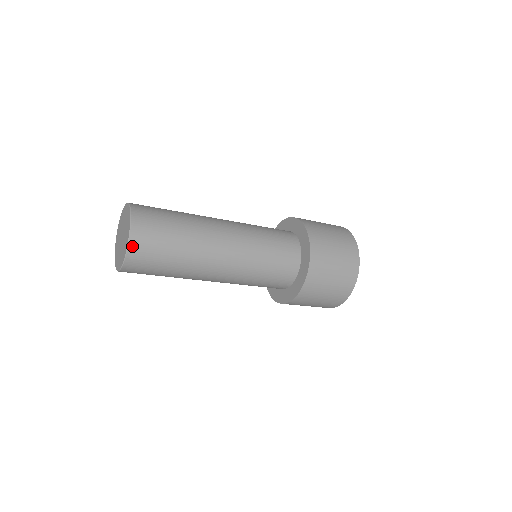
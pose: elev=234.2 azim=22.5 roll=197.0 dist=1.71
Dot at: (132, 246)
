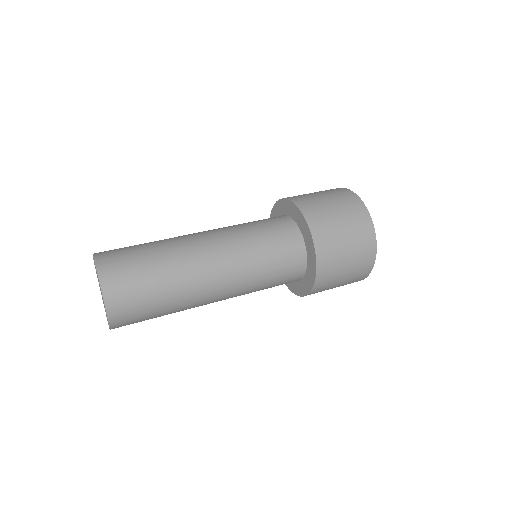
Dot at: (113, 319)
